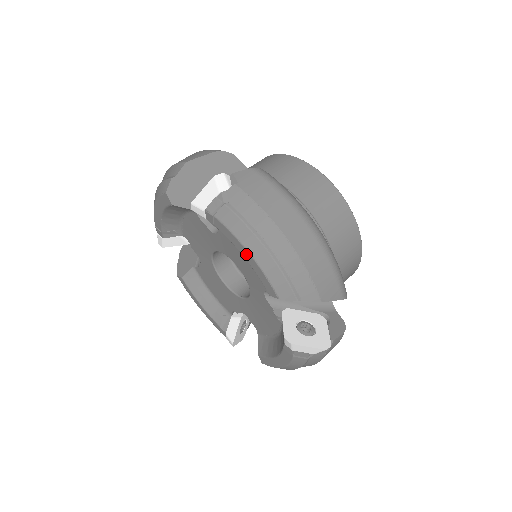
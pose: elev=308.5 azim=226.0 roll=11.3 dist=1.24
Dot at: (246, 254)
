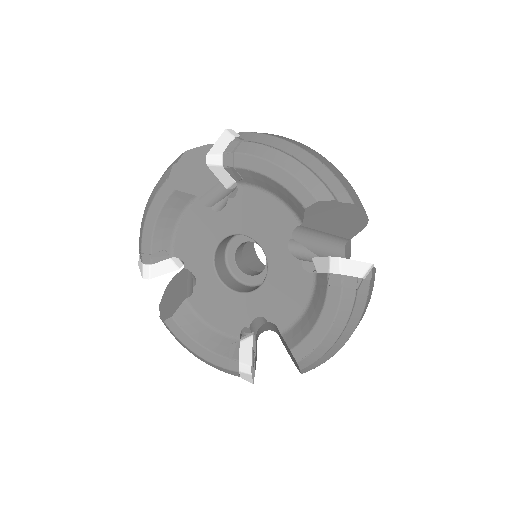
Dot at: (275, 171)
